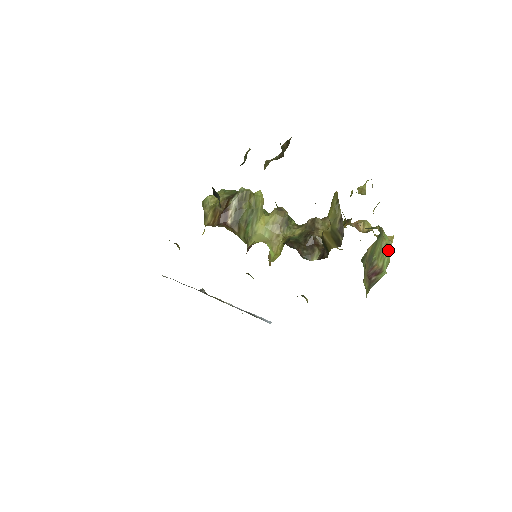
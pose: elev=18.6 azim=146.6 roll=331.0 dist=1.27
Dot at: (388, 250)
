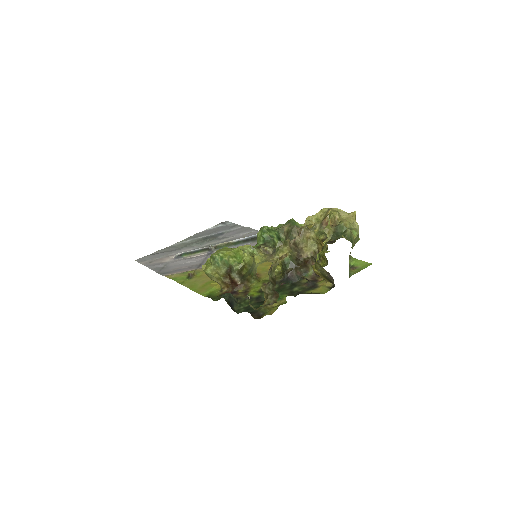
Dot at: (358, 235)
